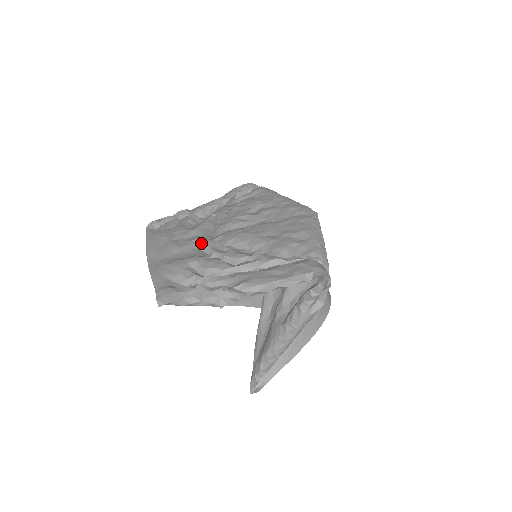
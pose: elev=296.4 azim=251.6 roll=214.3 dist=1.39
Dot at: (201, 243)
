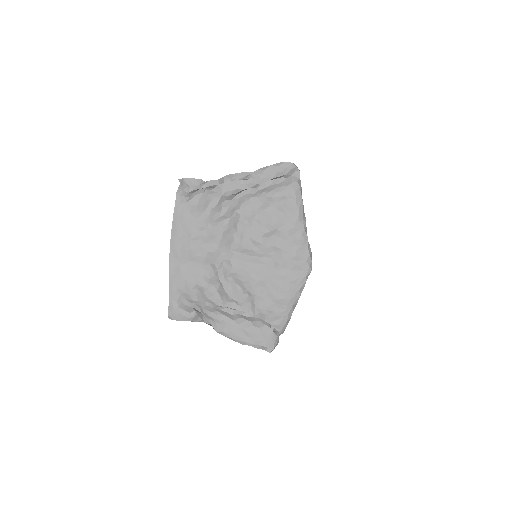
Dot at: (213, 260)
